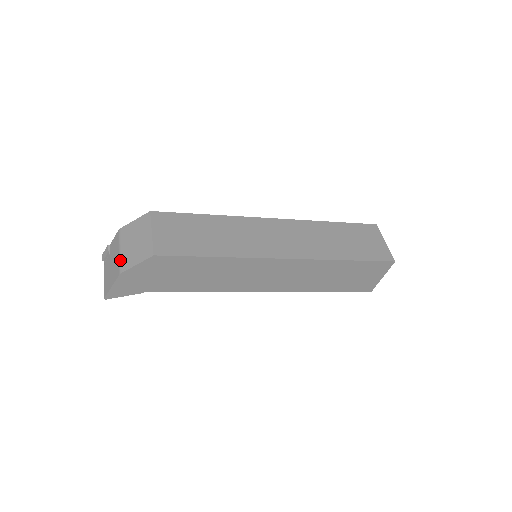
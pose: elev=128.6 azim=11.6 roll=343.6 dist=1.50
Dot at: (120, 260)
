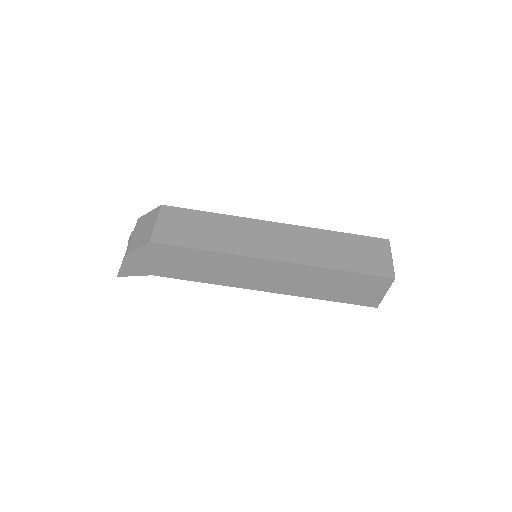
Dot at: (129, 244)
